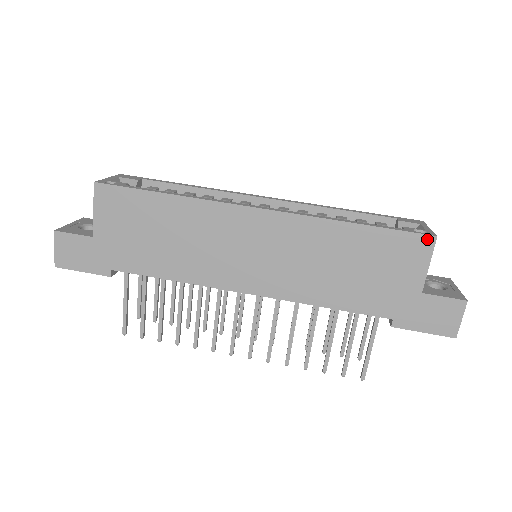
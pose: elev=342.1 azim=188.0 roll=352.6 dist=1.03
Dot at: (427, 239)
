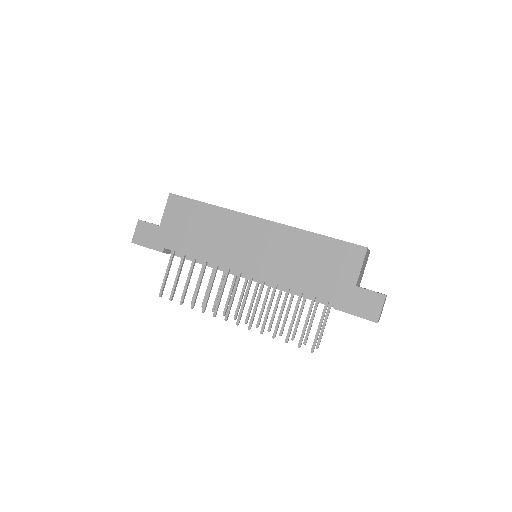
Dot at: (361, 249)
